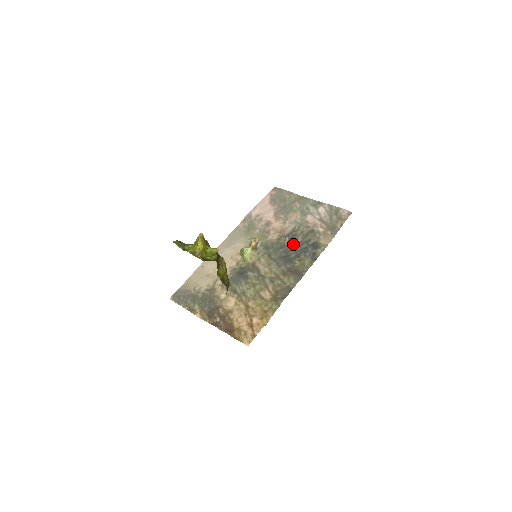
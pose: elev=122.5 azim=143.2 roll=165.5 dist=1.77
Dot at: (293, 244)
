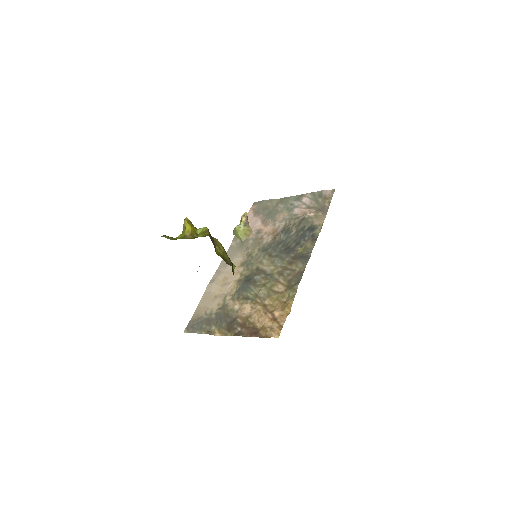
Dot at: (289, 237)
